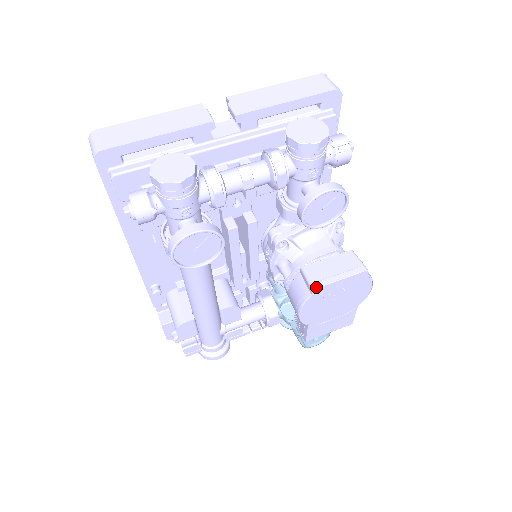
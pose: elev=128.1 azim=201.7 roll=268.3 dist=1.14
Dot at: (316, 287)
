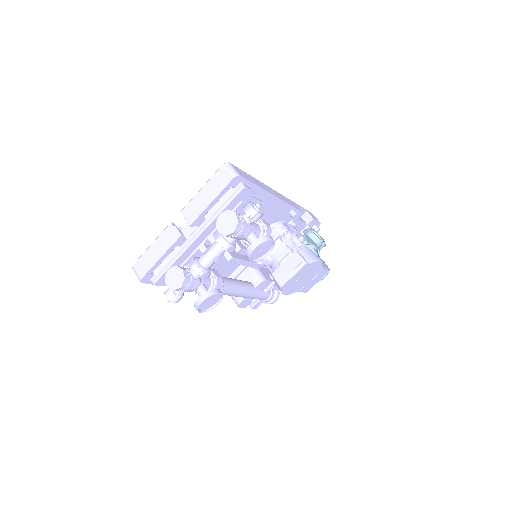
Dot at: (281, 286)
